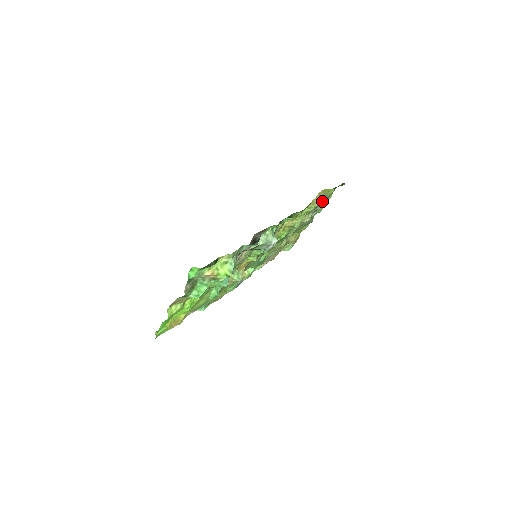
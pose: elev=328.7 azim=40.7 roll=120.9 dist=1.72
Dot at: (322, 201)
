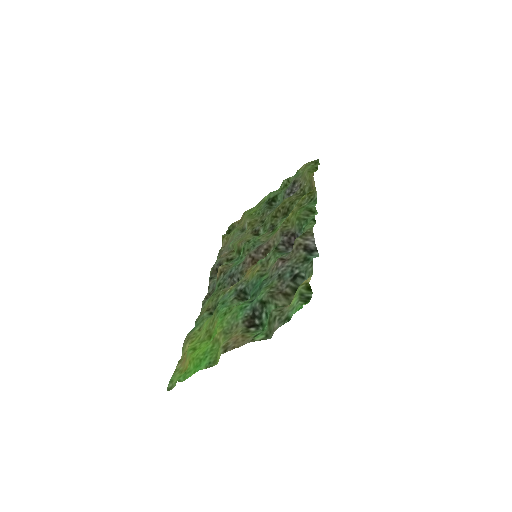
Dot at: (304, 183)
